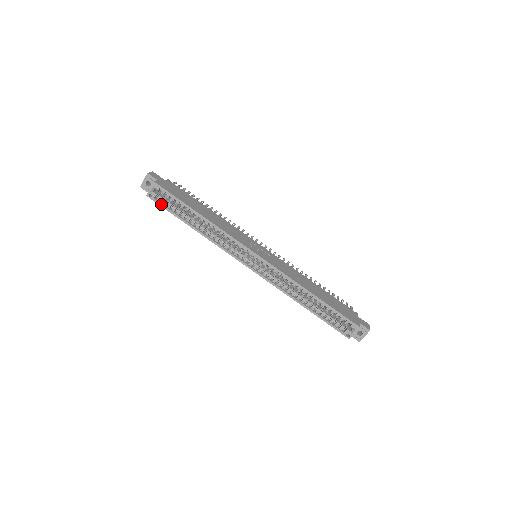
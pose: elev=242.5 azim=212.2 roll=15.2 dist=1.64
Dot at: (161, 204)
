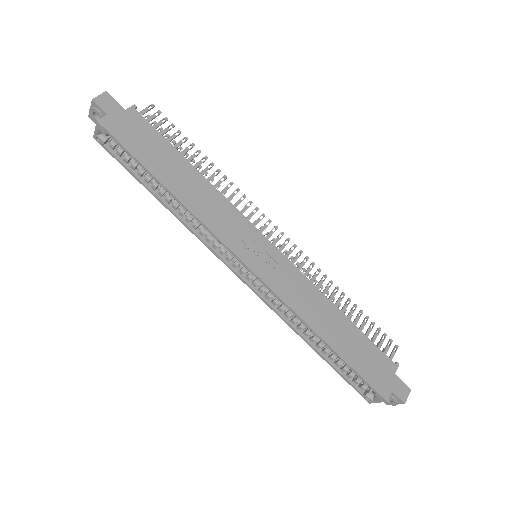
Dot at: (114, 156)
